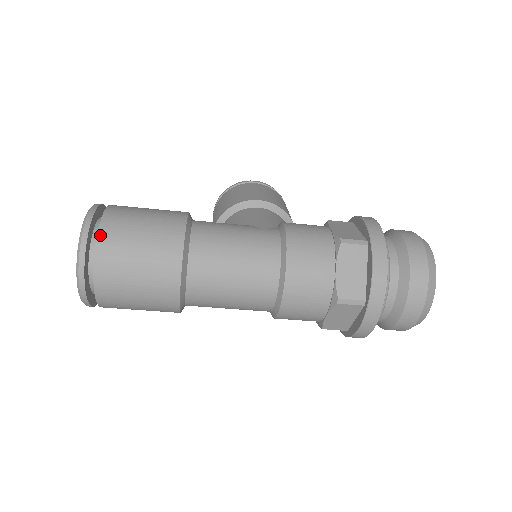
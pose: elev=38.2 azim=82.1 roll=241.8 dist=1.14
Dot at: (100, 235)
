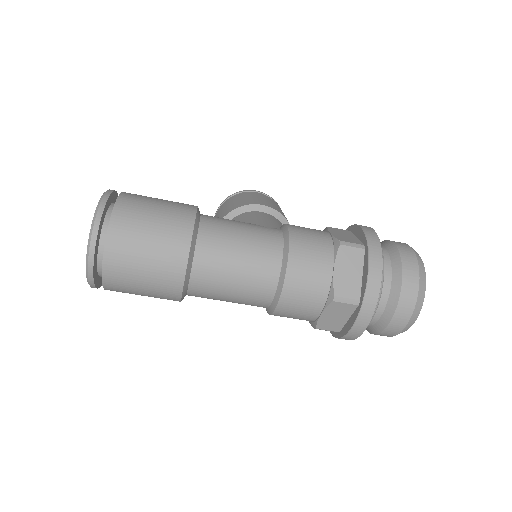
Dot at: (114, 216)
